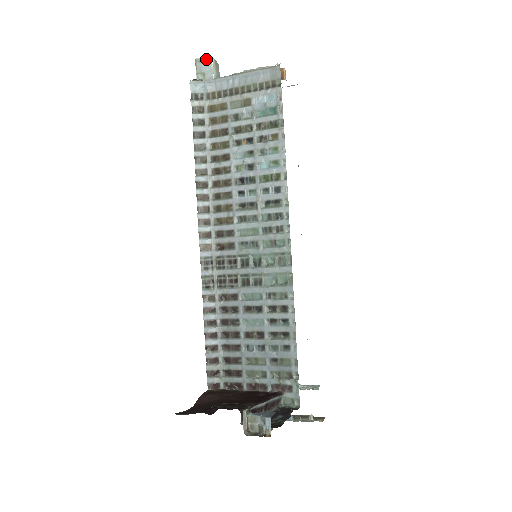
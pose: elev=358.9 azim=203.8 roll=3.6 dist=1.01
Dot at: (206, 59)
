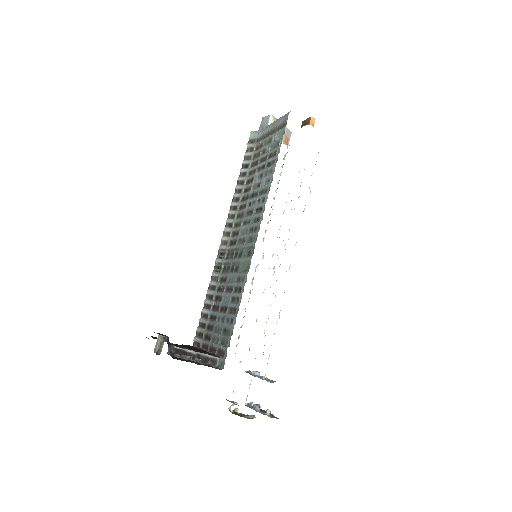
Dot at: (267, 117)
